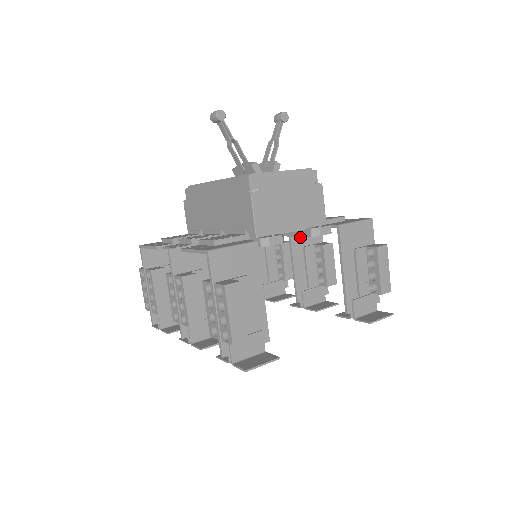
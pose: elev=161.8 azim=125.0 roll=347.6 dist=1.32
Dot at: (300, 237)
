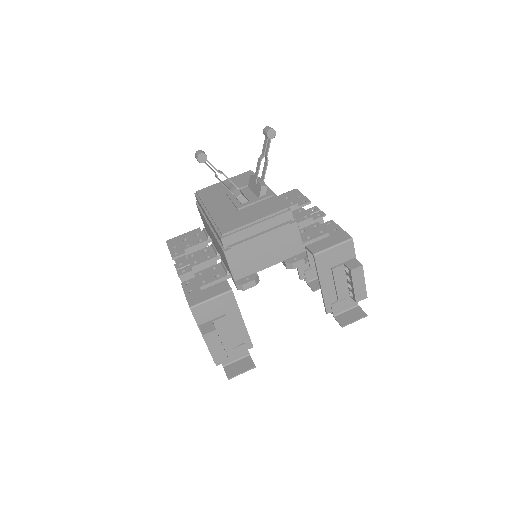
Dot at: occluded
